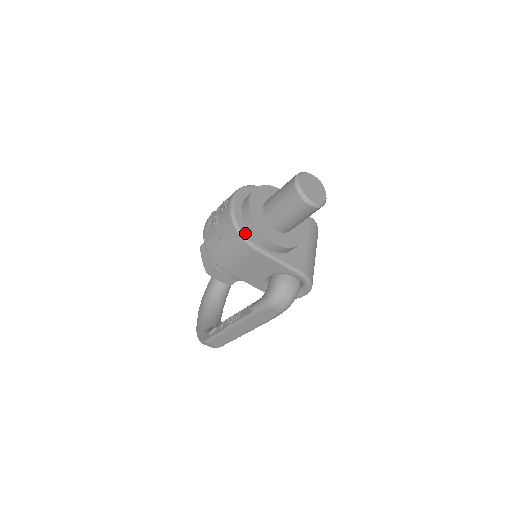
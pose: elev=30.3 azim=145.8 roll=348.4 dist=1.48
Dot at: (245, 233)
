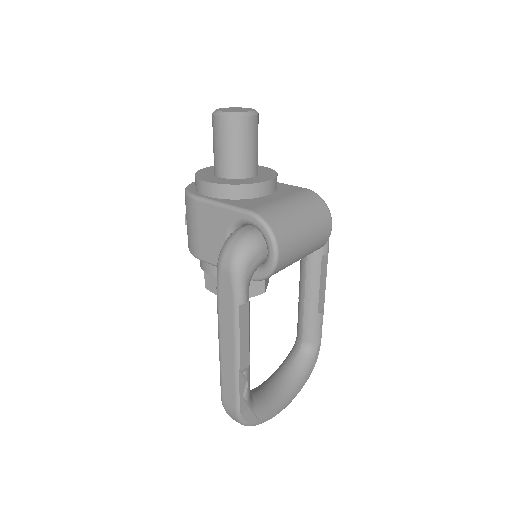
Dot at: (191, 190)
